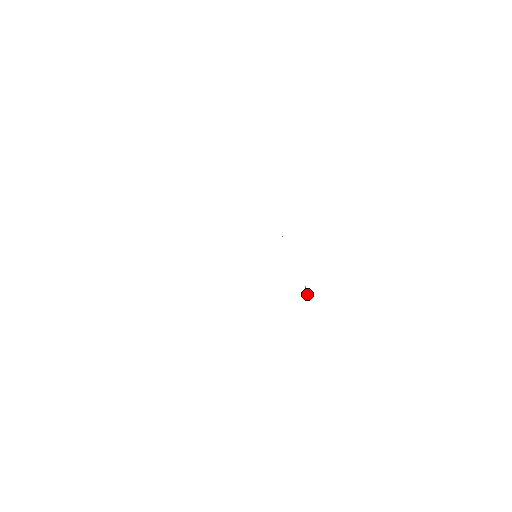
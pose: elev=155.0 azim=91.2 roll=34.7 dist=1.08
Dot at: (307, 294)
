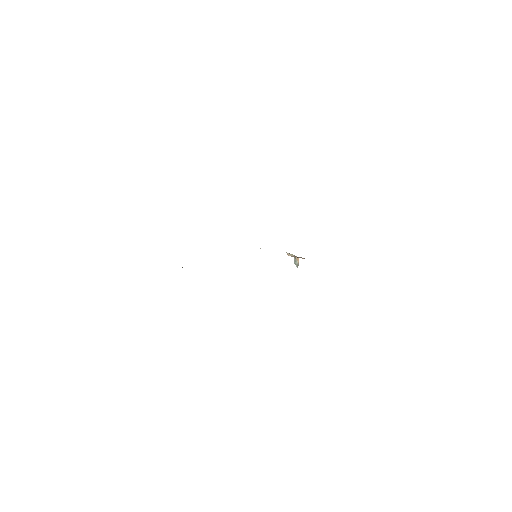
Dot at: (297, 264)
